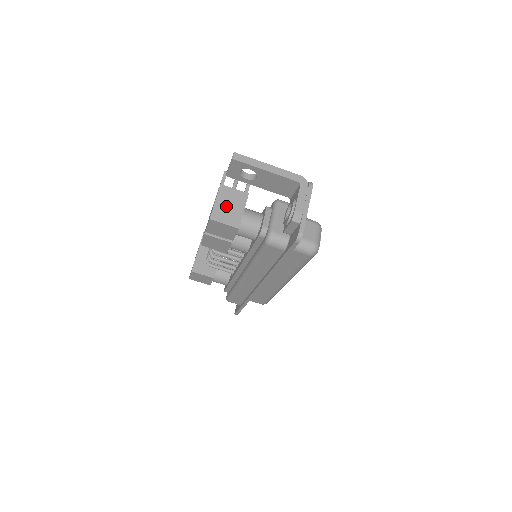
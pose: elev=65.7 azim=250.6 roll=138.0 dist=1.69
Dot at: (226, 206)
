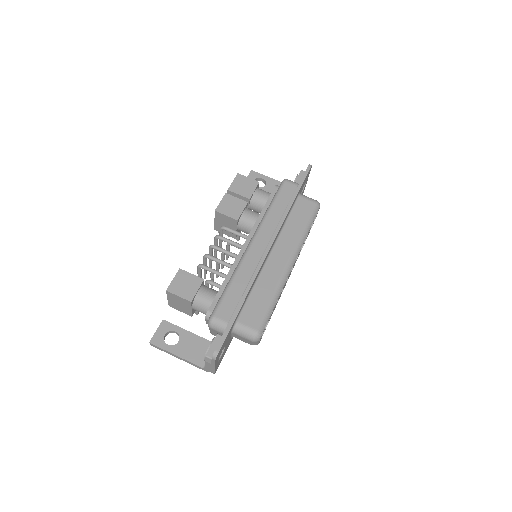
Dot at: occluded
